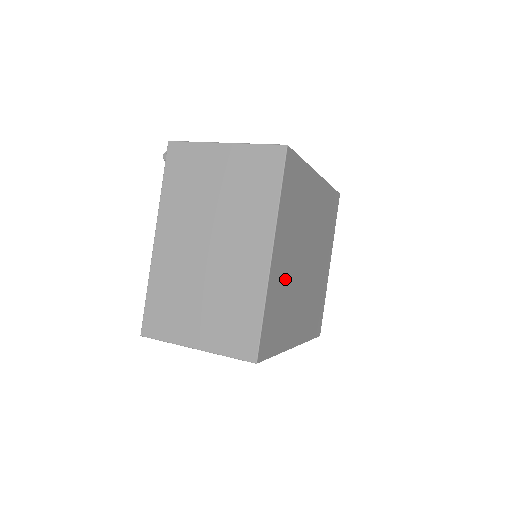
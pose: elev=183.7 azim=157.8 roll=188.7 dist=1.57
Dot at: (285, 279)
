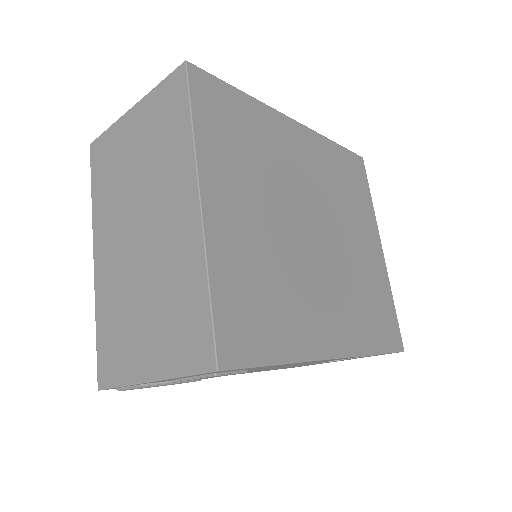
Dot at: (258, 246)
